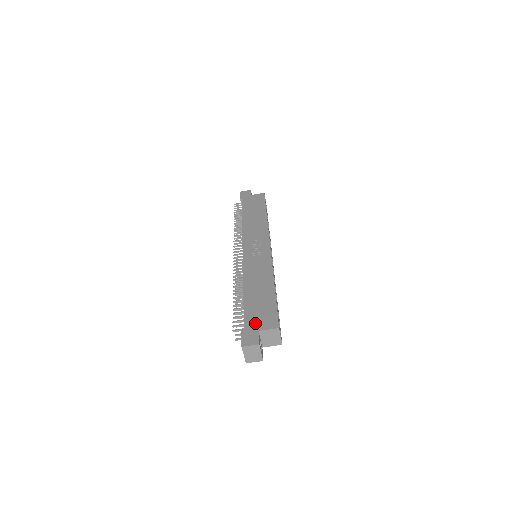
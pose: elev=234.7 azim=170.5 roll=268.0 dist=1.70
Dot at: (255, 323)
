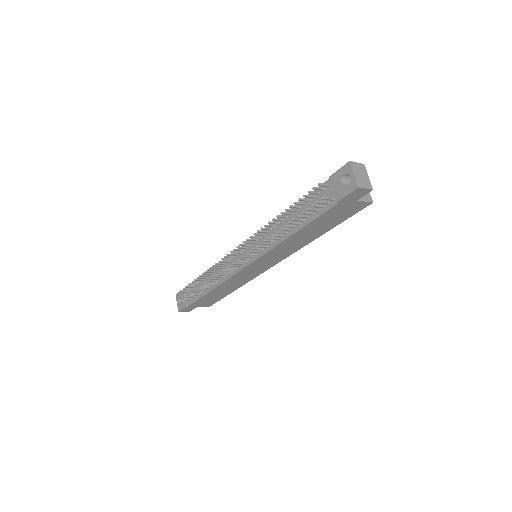
Dot at: occluded
